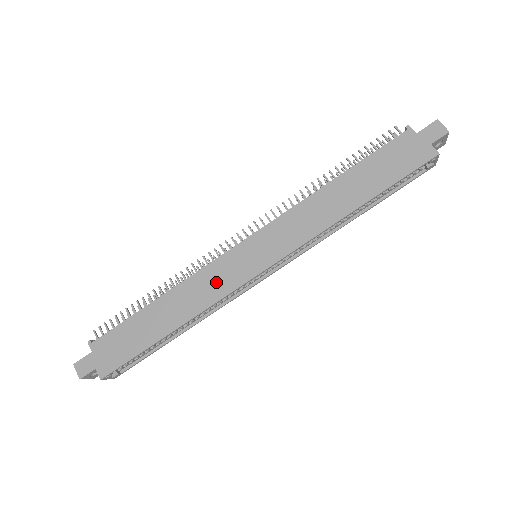
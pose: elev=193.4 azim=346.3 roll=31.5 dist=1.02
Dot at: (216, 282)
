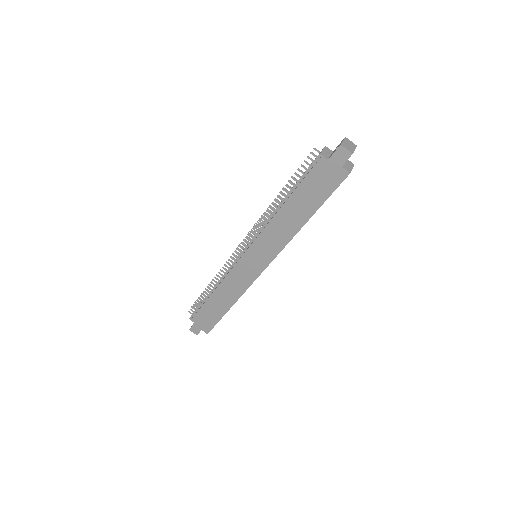
Dot at: (240, 280)
